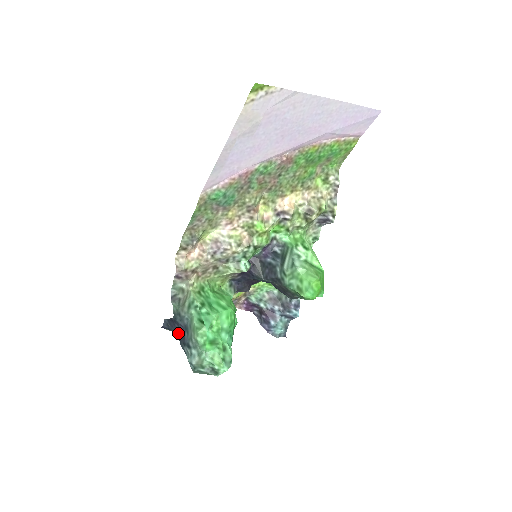
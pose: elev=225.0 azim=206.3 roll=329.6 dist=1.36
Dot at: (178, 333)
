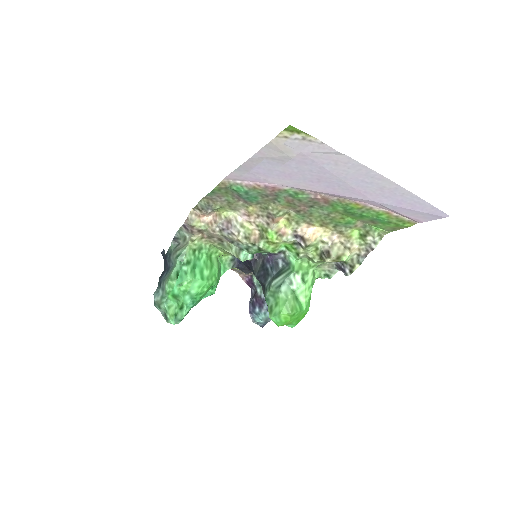
Dot at: (165, 267)
